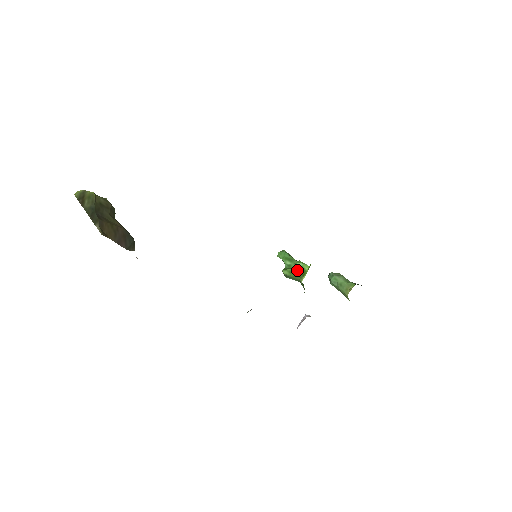
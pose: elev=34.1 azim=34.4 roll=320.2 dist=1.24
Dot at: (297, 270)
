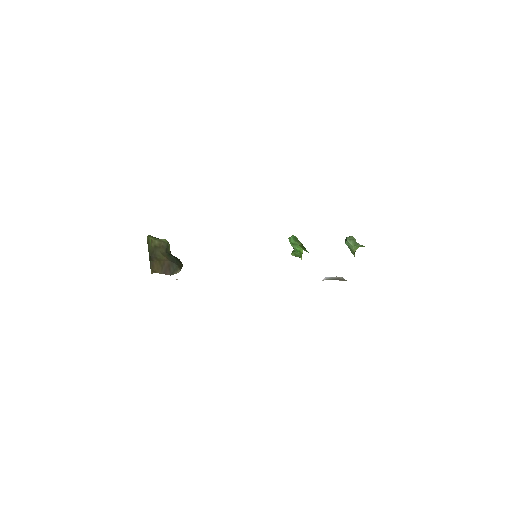
Dot at: (298, 253)
